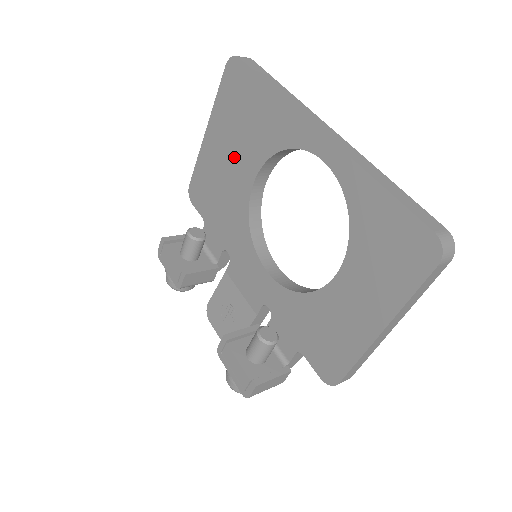
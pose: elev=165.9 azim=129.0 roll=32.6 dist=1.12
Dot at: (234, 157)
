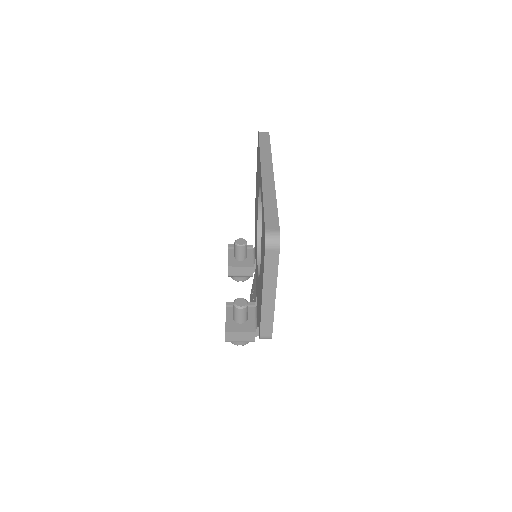
Dot at: occluded
